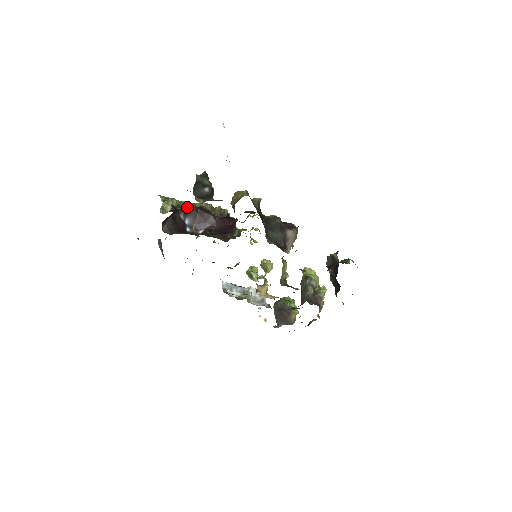
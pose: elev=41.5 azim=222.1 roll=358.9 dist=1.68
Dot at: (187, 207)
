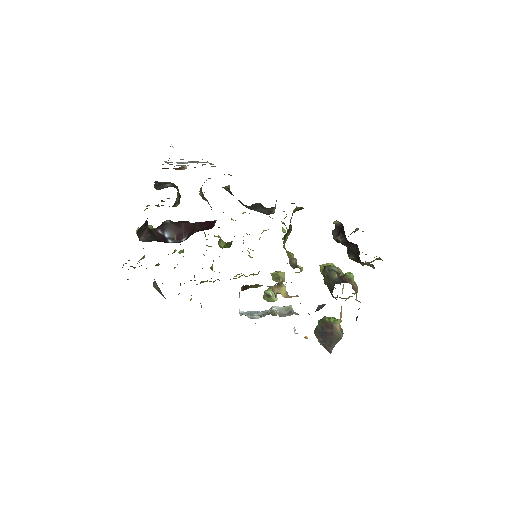
Dot at: (162, 223)
